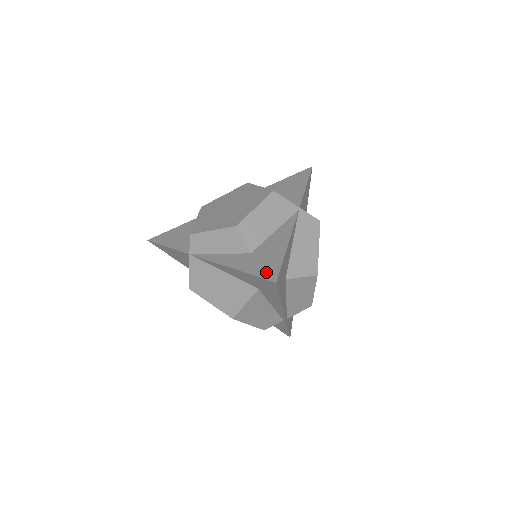
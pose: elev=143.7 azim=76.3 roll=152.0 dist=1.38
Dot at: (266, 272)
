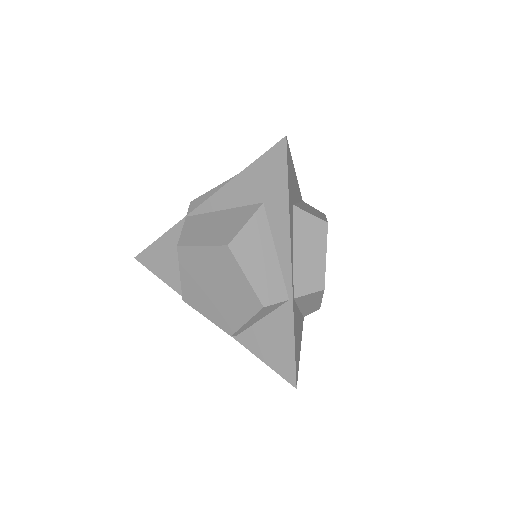
Dot at: occluded
